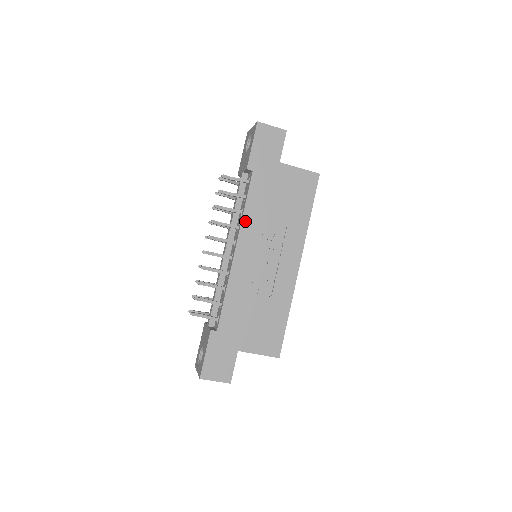
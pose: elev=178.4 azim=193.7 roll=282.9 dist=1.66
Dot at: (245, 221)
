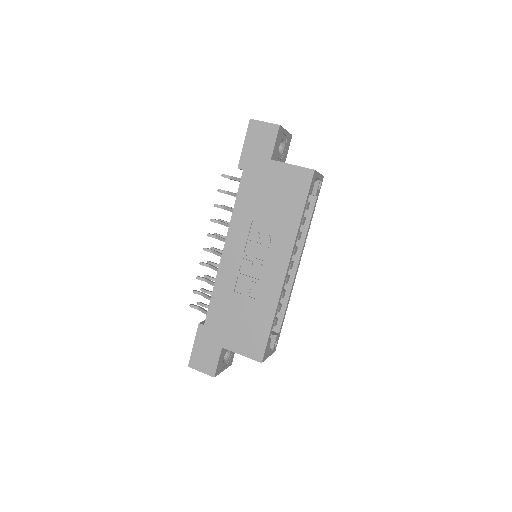
Dot at: (234, 220)
